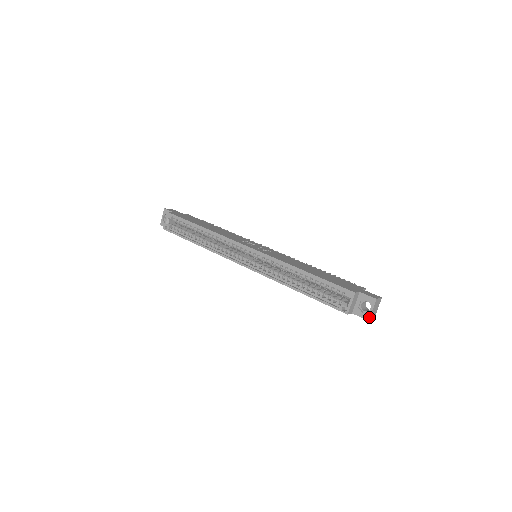
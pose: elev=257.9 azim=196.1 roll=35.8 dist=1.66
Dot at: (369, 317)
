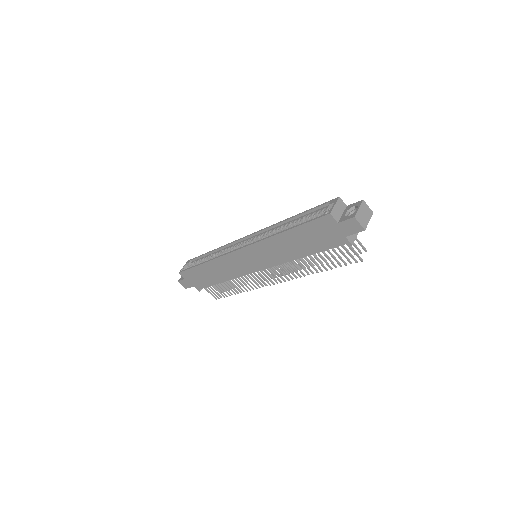
Dot at: (355, 214)
